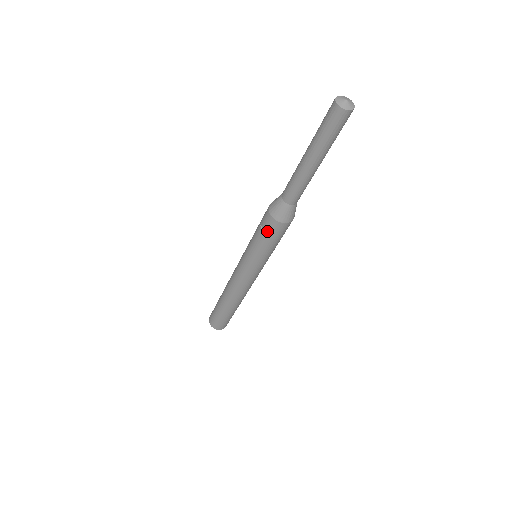
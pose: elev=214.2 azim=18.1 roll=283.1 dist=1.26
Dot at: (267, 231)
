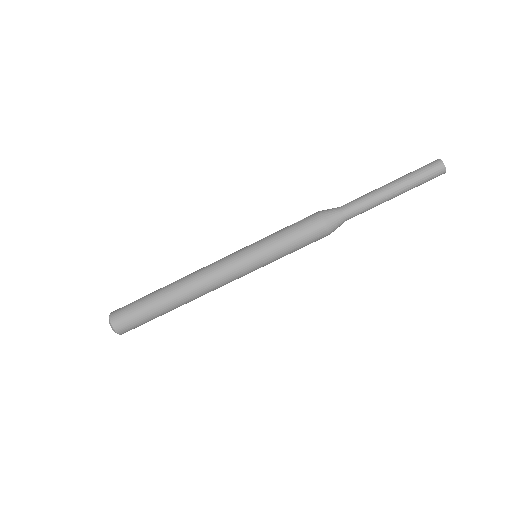
Dot at: (303, 222)
